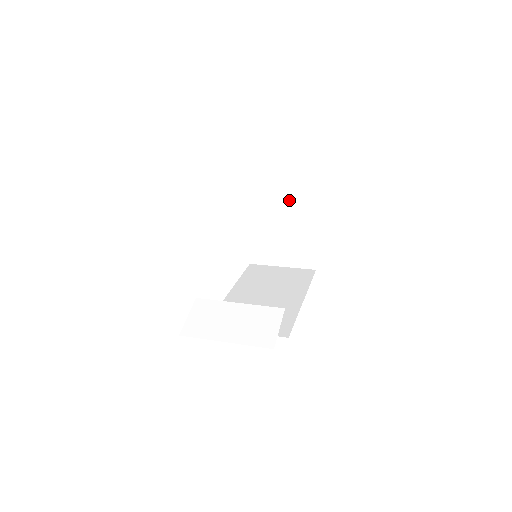
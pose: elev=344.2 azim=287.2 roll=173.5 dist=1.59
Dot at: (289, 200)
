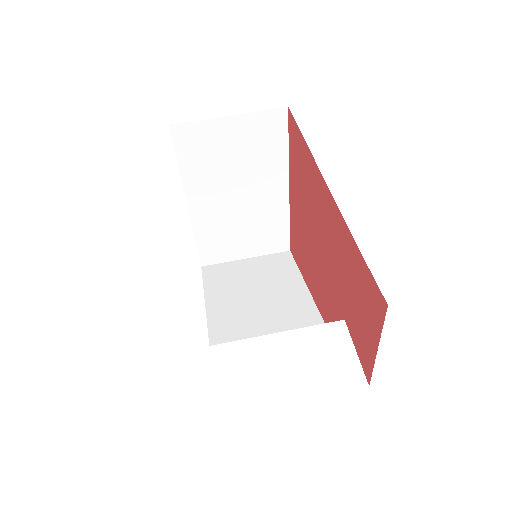
Dot at: (256, 167)
